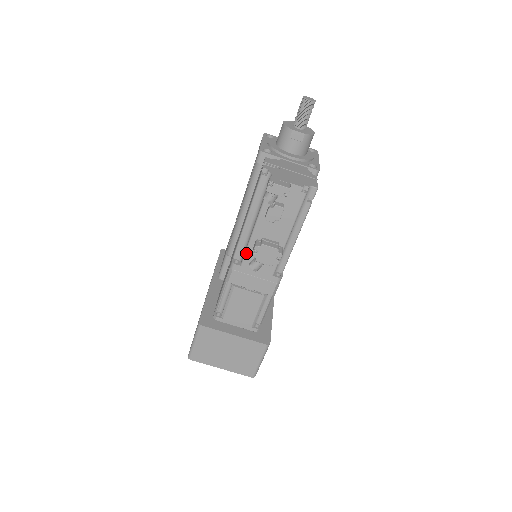
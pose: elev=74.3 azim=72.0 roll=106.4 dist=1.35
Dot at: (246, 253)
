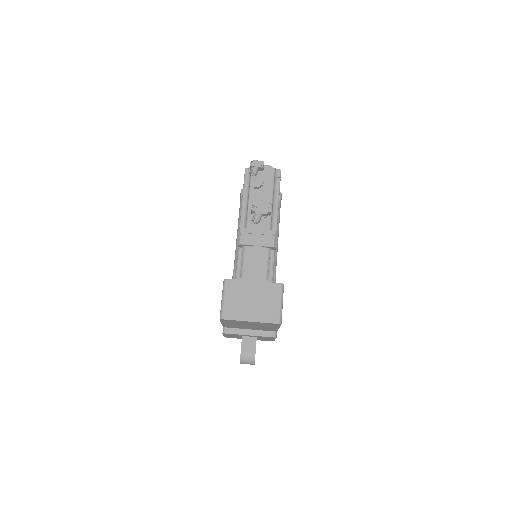
Dot at: (247, 217)
